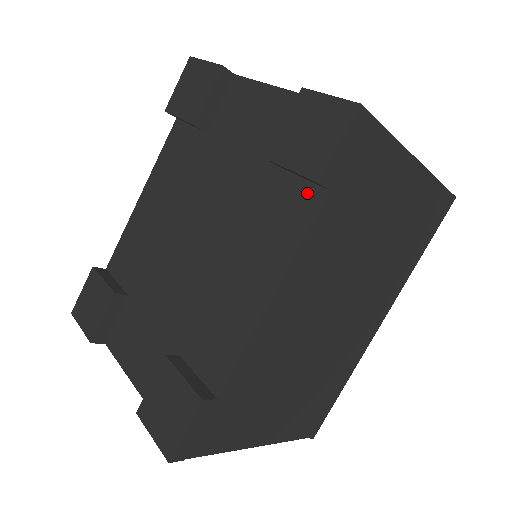
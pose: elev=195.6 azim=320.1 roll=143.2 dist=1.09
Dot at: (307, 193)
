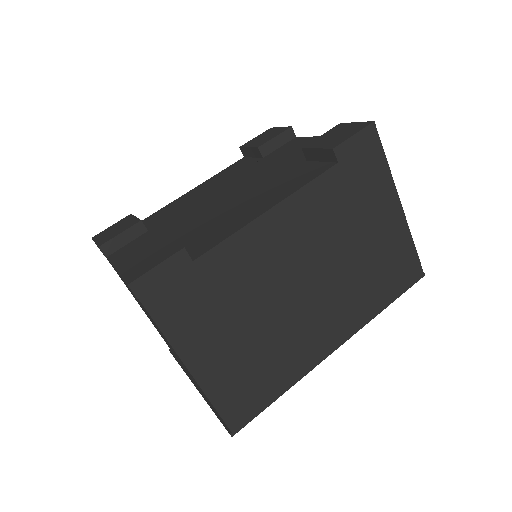
Dot at: (322, 166)
